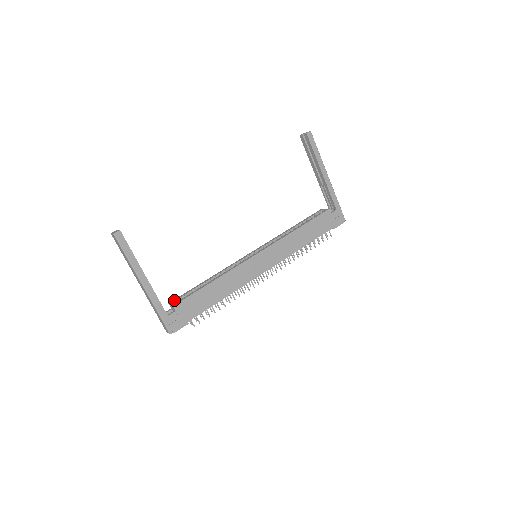
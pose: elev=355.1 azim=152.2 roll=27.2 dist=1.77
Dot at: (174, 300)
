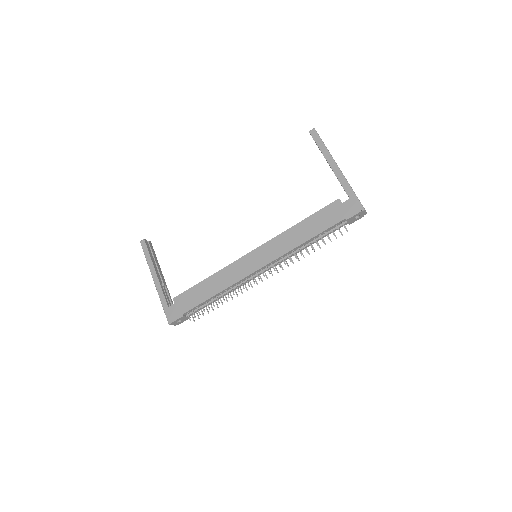
Dot at: occluded
